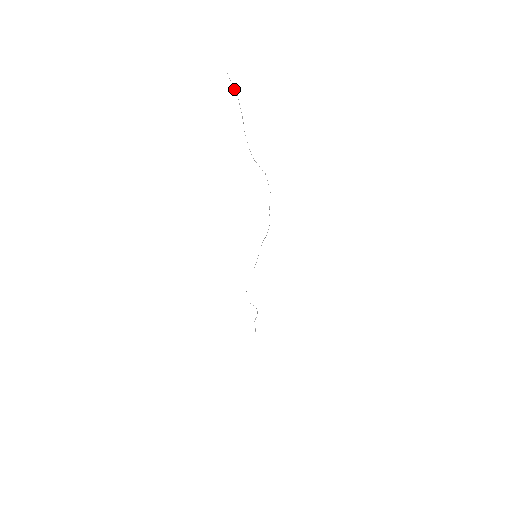
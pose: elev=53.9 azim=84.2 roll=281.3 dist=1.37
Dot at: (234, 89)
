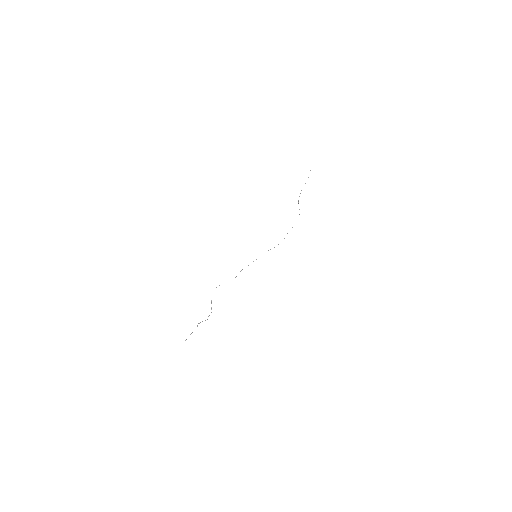
Dot at: occluded
